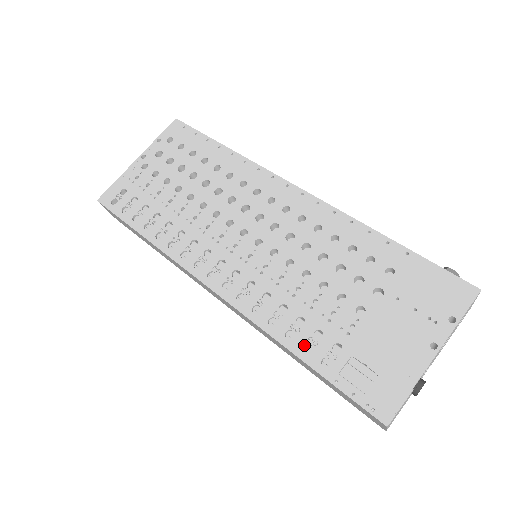
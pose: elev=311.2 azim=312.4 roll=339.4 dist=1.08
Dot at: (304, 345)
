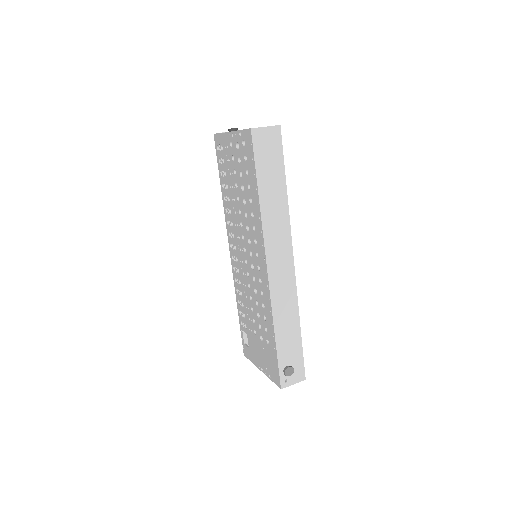
Dot at: (241, 310)
